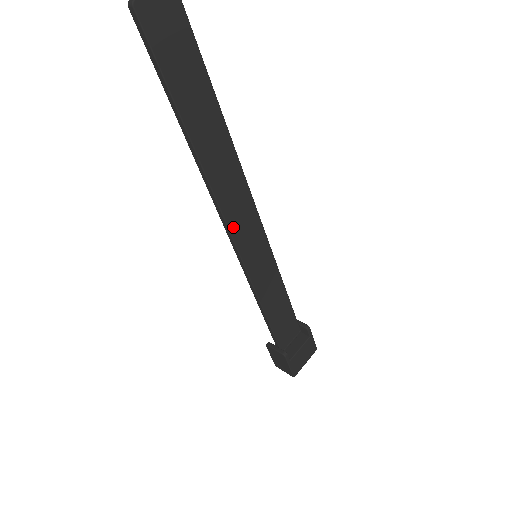
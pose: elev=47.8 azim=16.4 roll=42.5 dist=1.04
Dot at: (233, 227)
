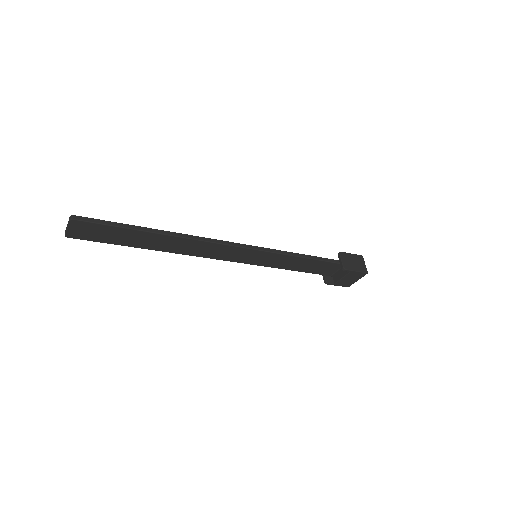
Dot at: (219, 258)
